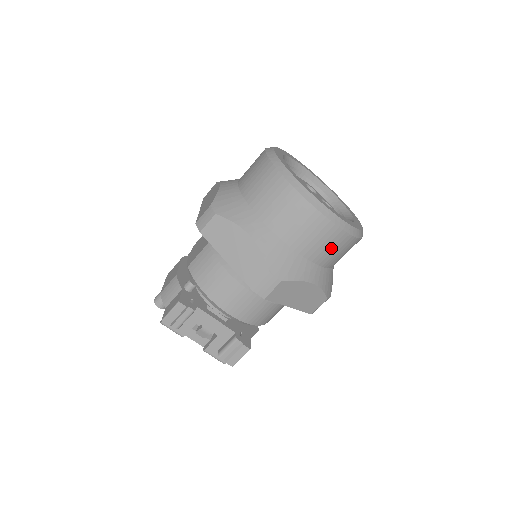
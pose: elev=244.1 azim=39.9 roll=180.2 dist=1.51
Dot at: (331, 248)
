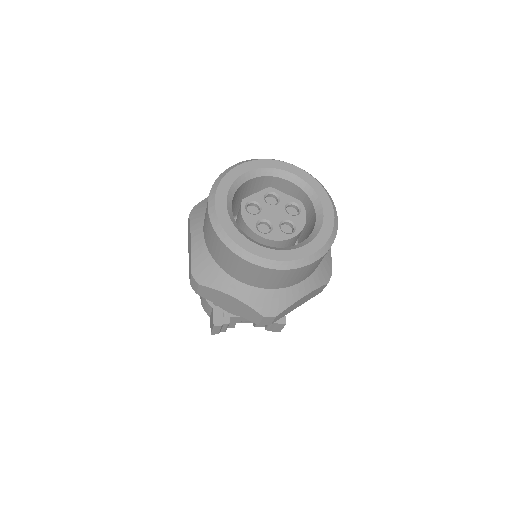
Dot at: (307, 272)
